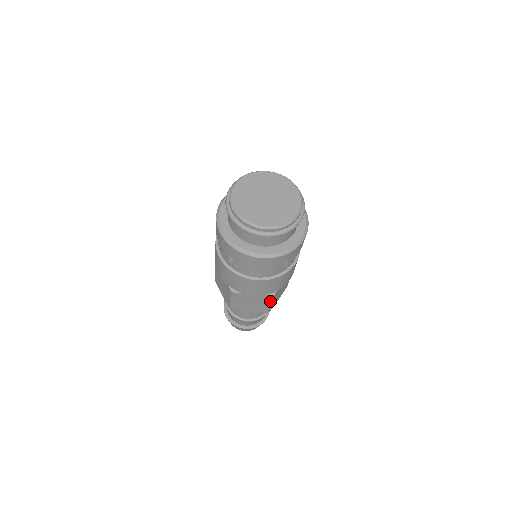
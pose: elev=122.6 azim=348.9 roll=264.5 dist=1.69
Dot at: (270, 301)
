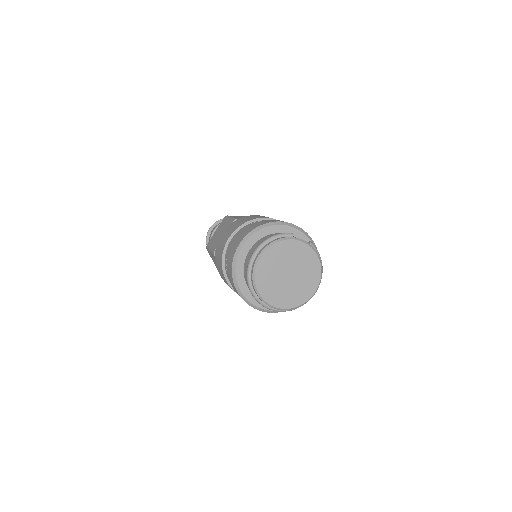
Dot at: occluded
